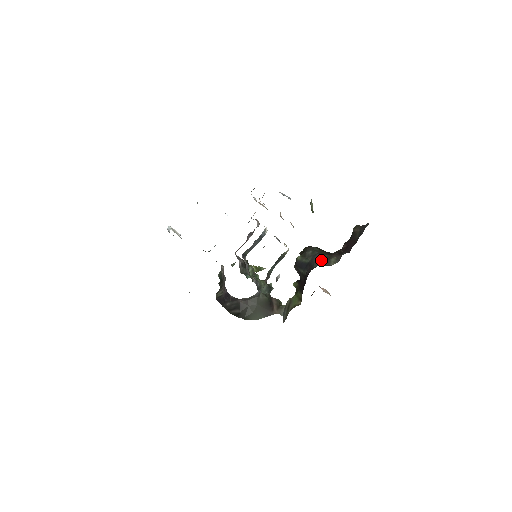
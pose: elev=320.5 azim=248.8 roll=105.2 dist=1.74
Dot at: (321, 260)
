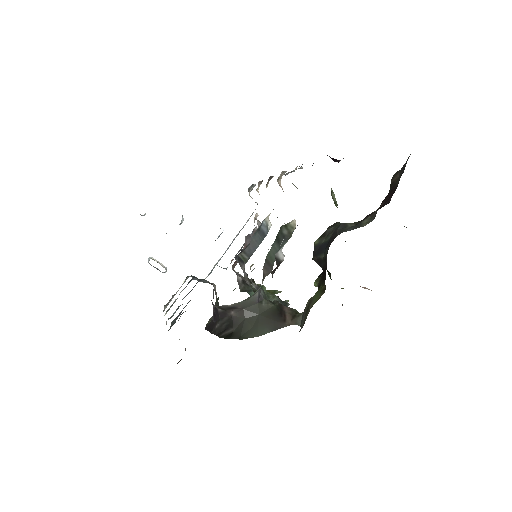
Dot at: (347, 227)
